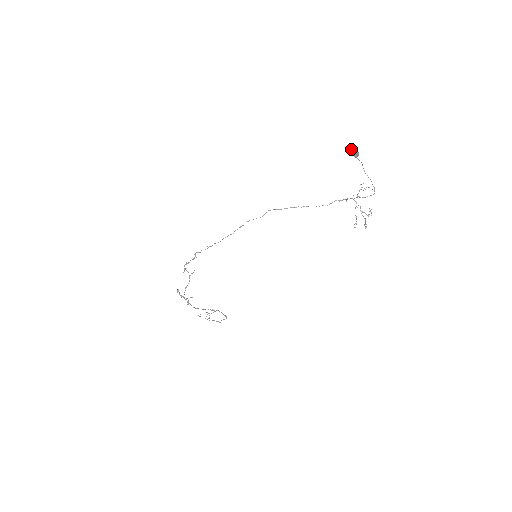
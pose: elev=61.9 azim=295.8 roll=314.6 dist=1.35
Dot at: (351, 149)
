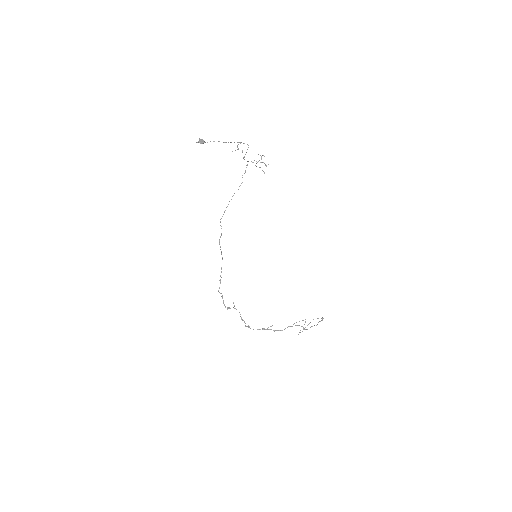
Dot at: occluded
